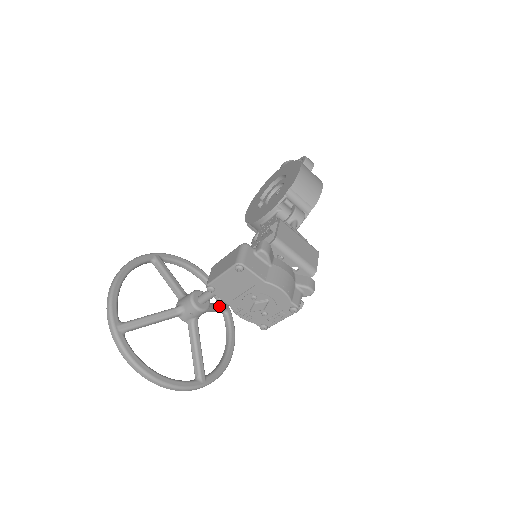
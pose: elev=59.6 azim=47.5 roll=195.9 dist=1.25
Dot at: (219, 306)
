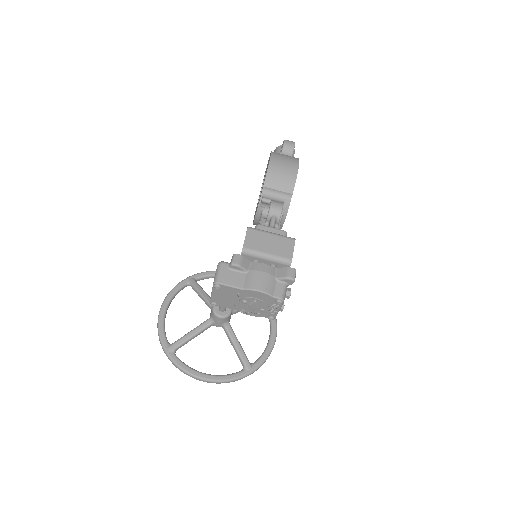
Dot at: occluded
